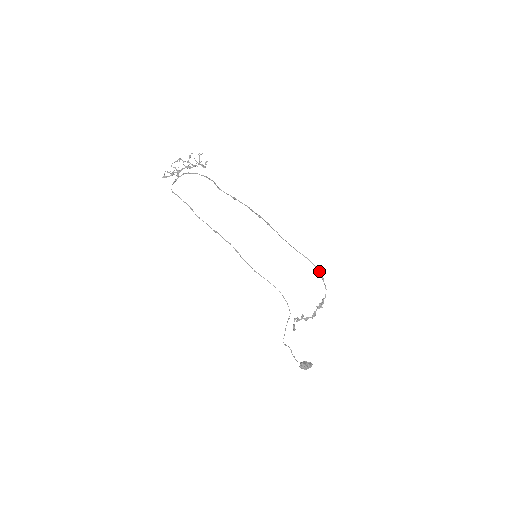
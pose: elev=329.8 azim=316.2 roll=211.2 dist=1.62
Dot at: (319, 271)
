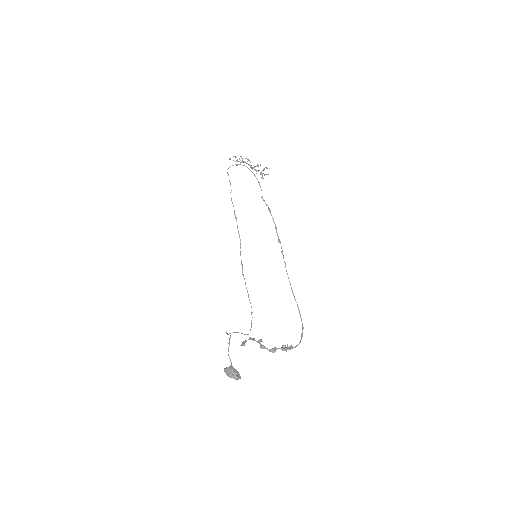
Dot at: (302, 326)
